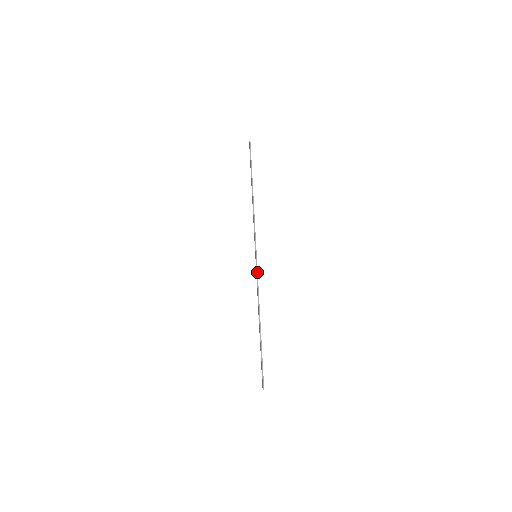
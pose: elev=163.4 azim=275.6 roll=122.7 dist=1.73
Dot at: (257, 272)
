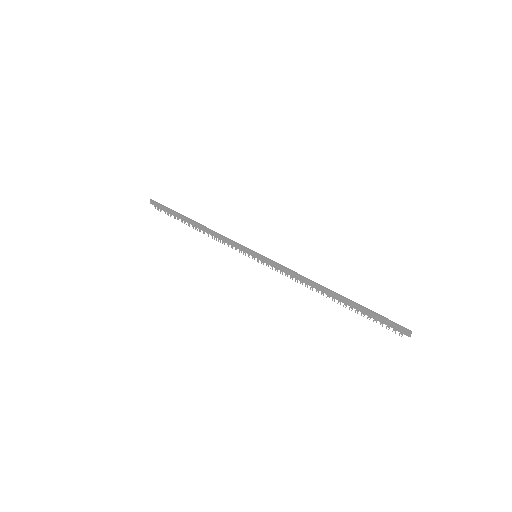
Dot at: (274, 262)
